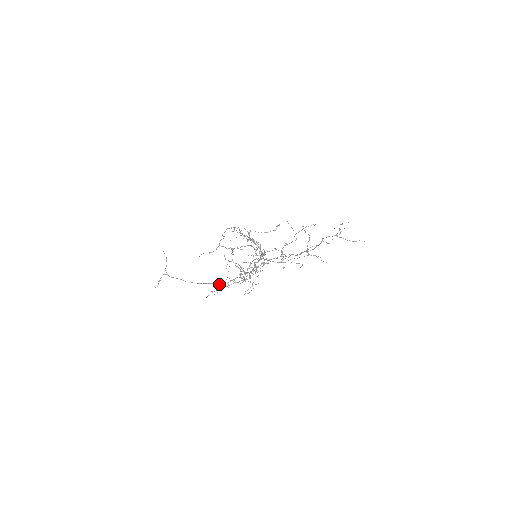
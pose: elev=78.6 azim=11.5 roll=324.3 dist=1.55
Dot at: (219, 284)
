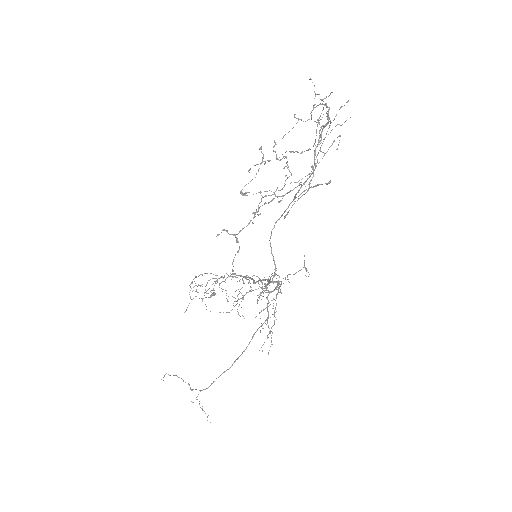
Dot at: (262, 325)
